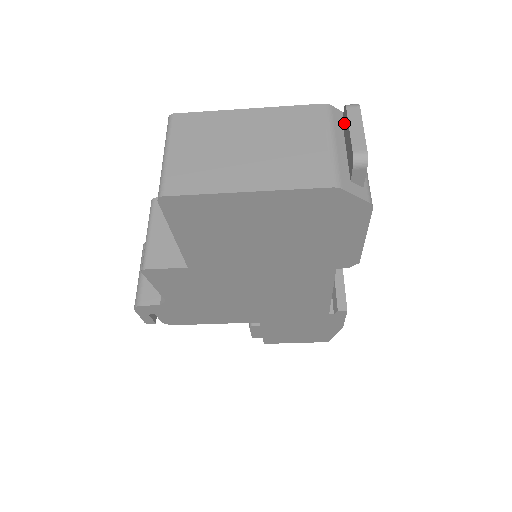
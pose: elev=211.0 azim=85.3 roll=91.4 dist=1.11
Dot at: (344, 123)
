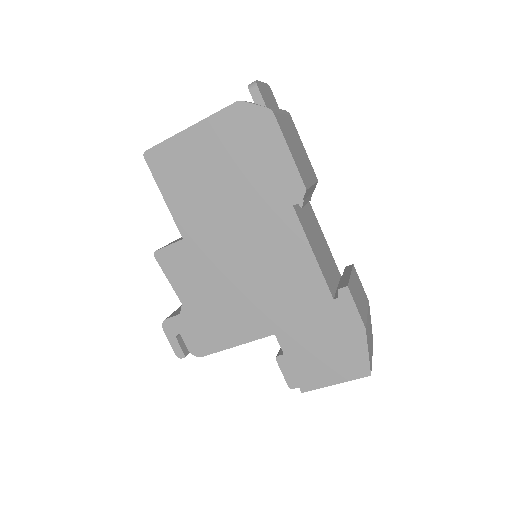
Dot at: occluded
